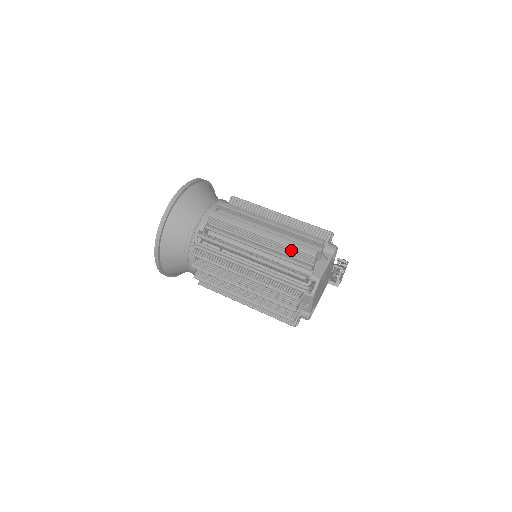
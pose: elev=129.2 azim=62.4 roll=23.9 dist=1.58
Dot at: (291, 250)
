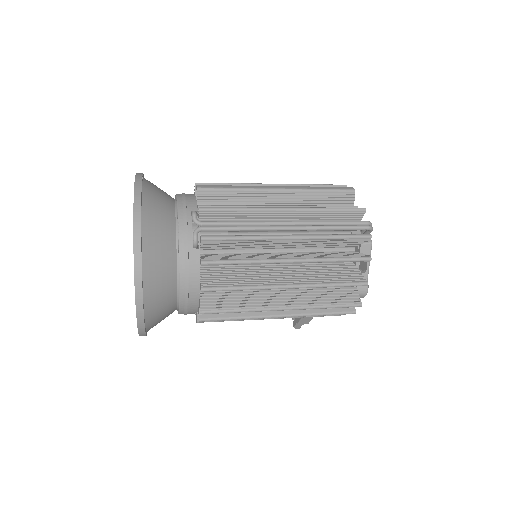
Dot at: (324, 195)
